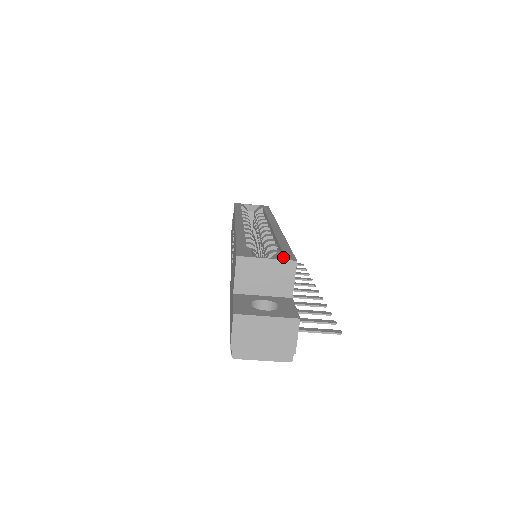
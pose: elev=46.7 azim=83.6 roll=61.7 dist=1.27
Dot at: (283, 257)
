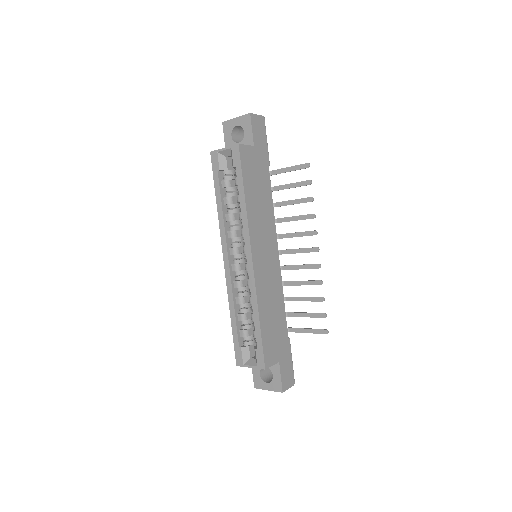
Dot at: (258, 364)
